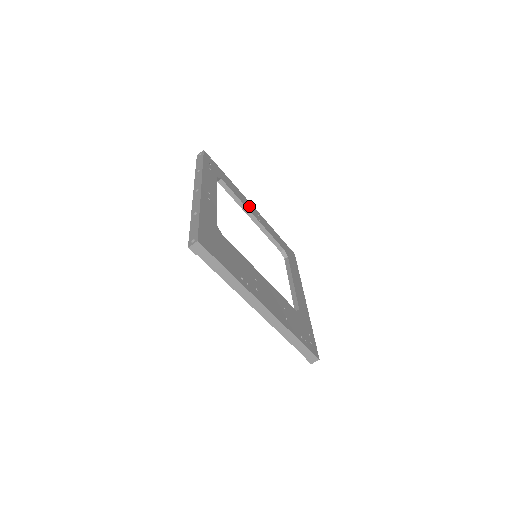
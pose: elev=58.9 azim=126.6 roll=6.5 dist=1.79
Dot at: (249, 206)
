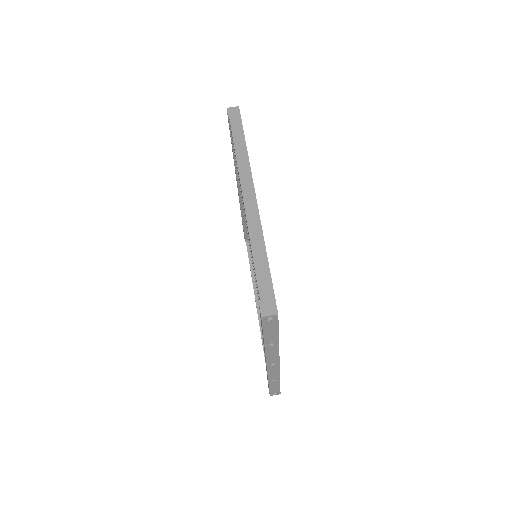
Dot at: occluded
